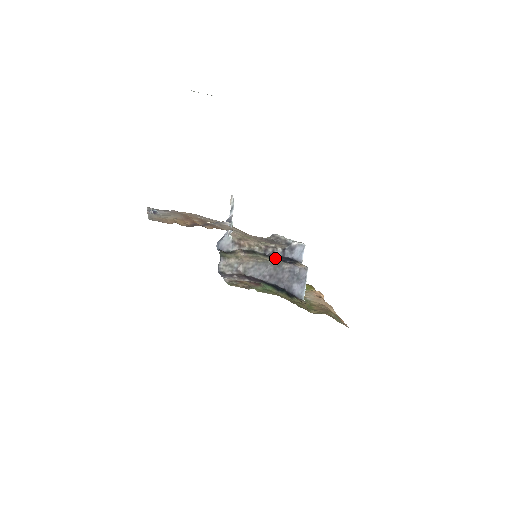
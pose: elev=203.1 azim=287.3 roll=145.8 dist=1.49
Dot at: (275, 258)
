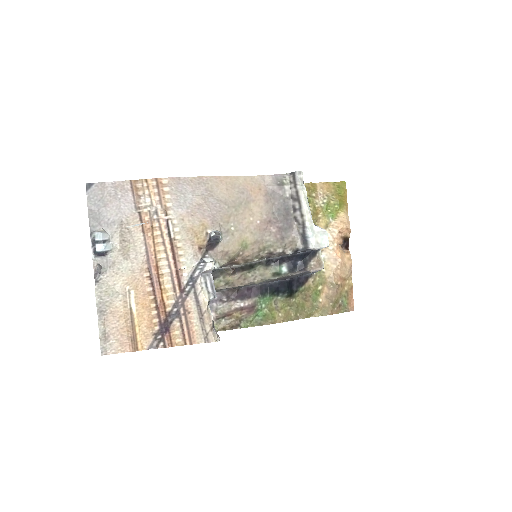
Dot at: (280, 267)
